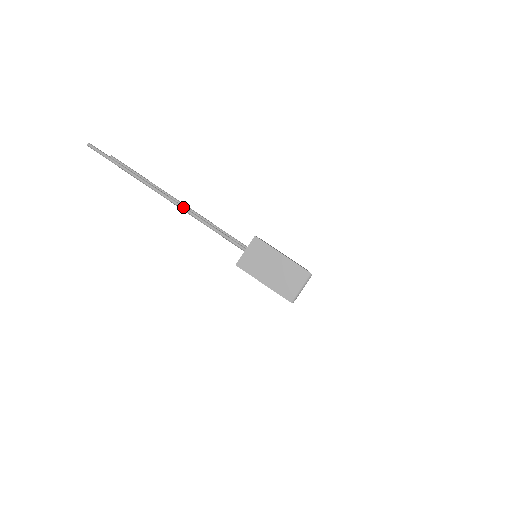
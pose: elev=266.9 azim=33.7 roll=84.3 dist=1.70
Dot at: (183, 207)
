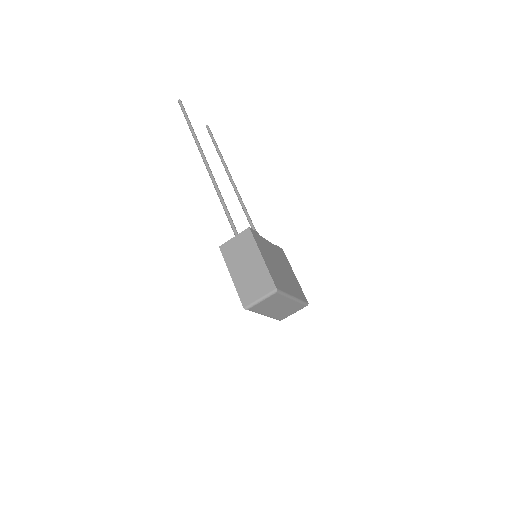
Dot at: (213, 177)
